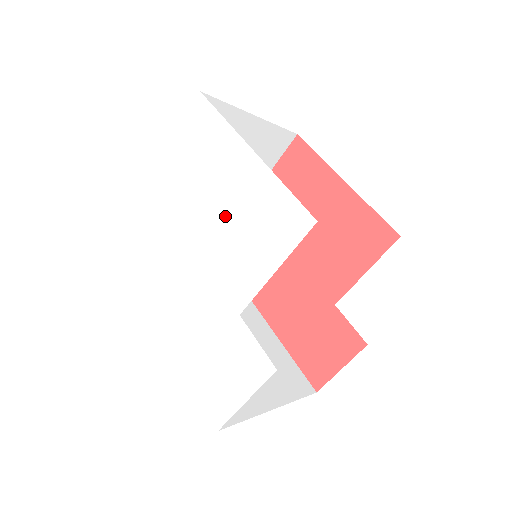
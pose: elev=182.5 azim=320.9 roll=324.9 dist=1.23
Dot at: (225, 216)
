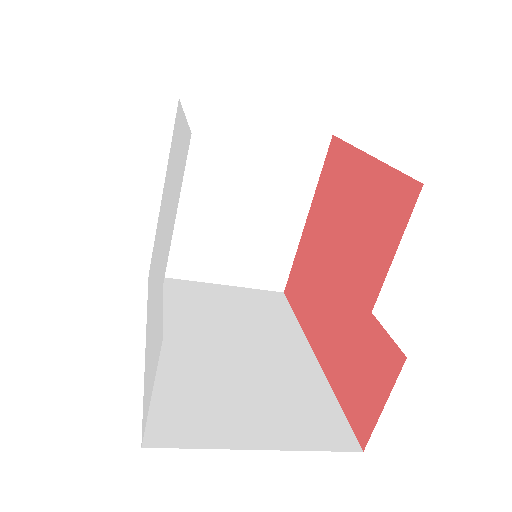
Dot at: (171, 191)
